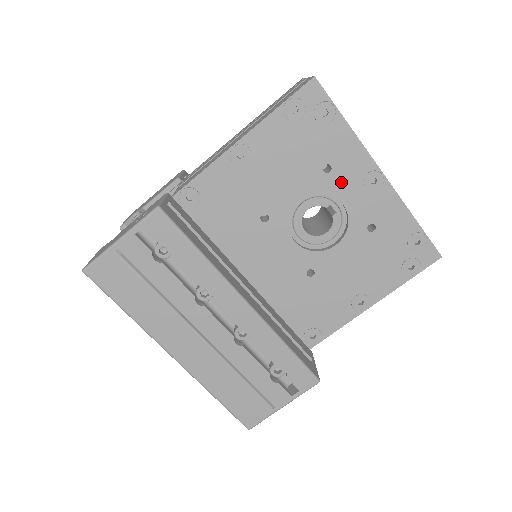
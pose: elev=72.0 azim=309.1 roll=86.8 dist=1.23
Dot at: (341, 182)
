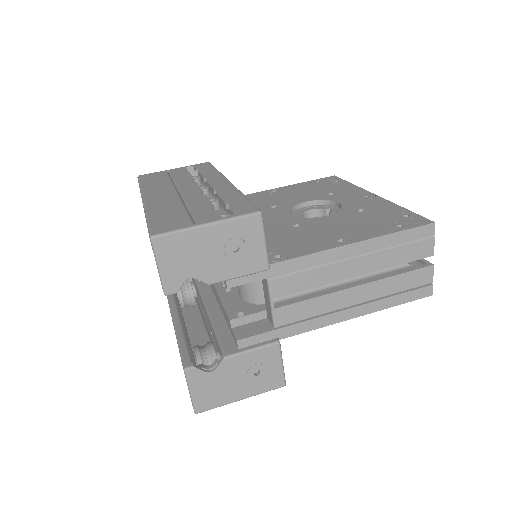
Dot at: (340, 197)
